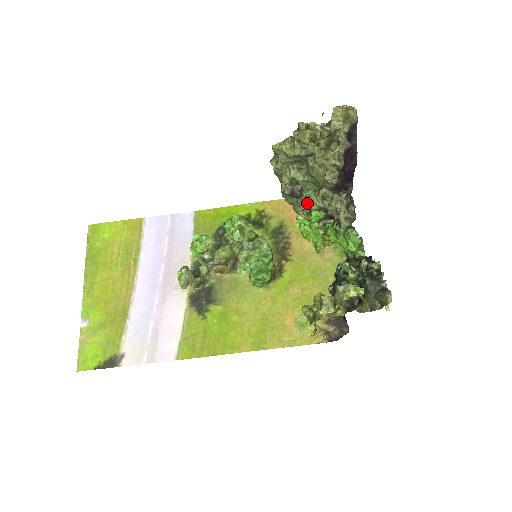
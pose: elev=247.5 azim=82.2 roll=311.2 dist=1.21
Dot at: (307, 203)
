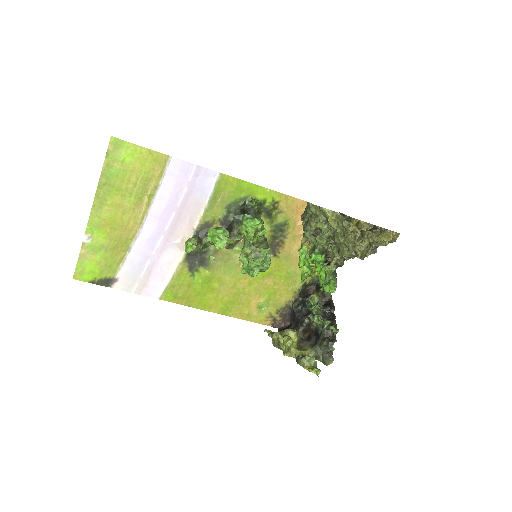
Dot at: (317, 241)
